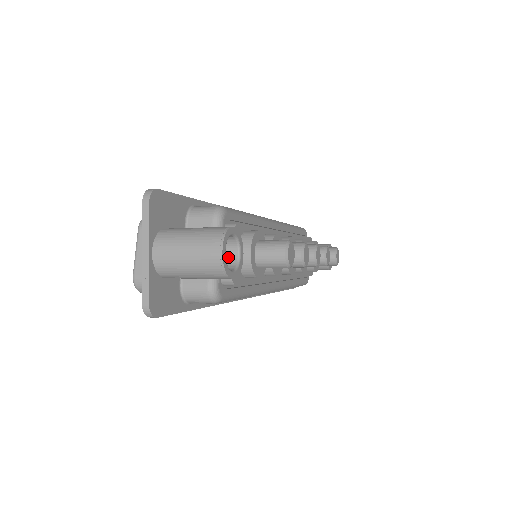
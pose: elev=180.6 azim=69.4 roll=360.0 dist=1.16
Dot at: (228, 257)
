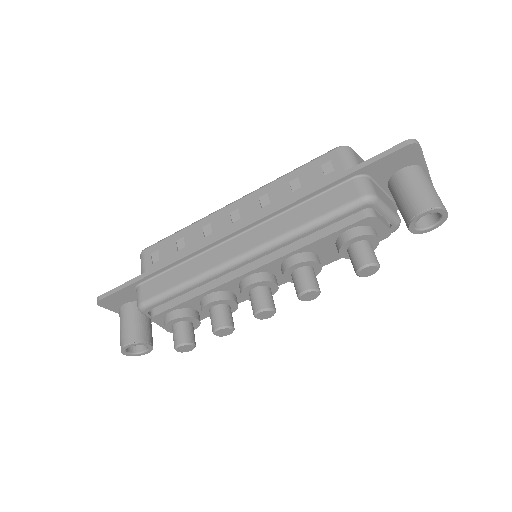
Dot at: occluded
